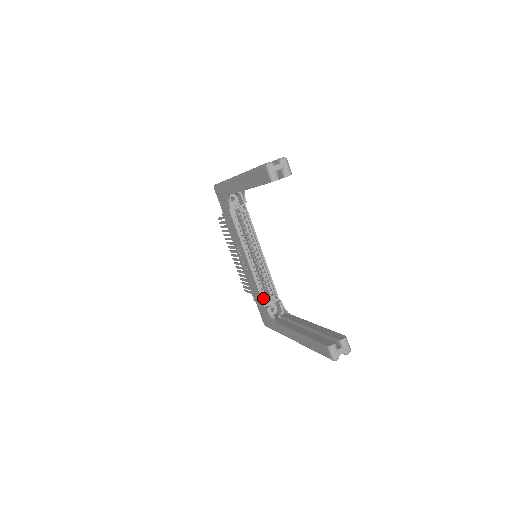
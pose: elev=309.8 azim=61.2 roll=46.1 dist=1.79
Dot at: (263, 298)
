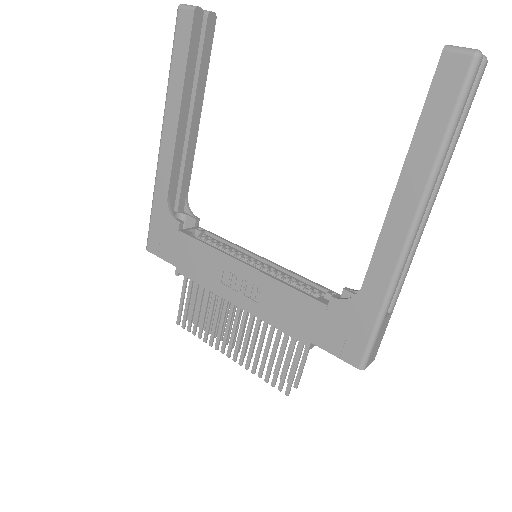
Dot at: (314, 300)
